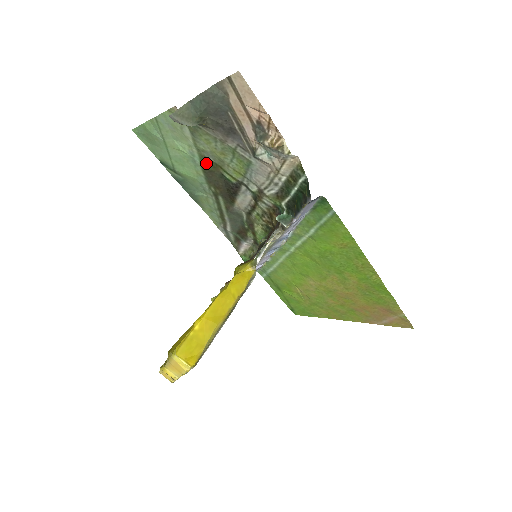
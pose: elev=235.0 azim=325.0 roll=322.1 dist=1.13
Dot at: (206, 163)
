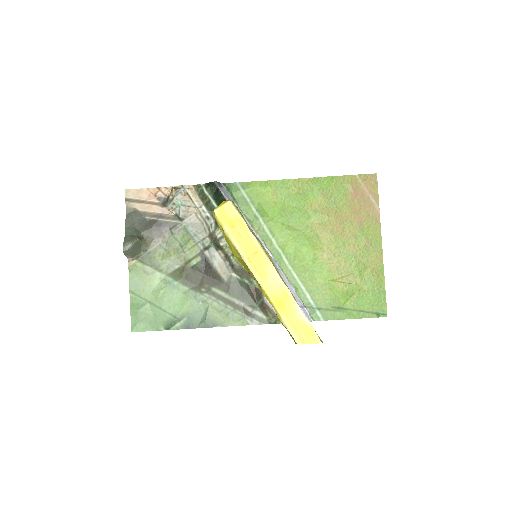
Dot at: (178, 275)
